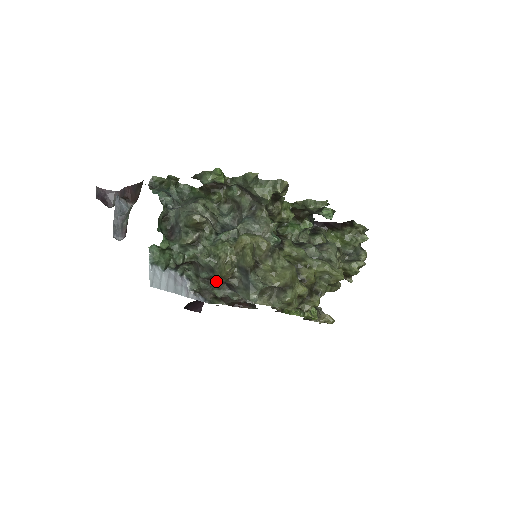
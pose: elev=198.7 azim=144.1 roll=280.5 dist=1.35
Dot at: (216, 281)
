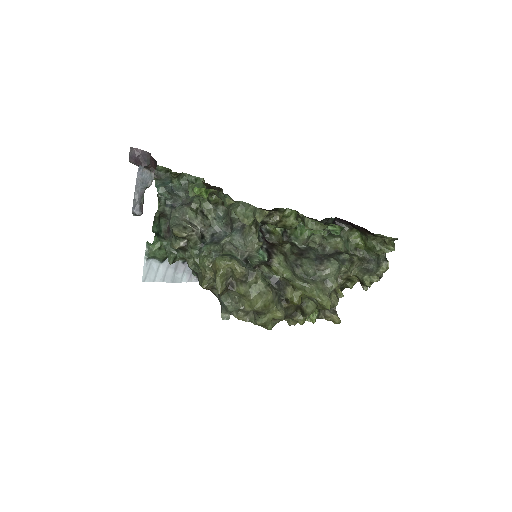
Dot at: occluded
